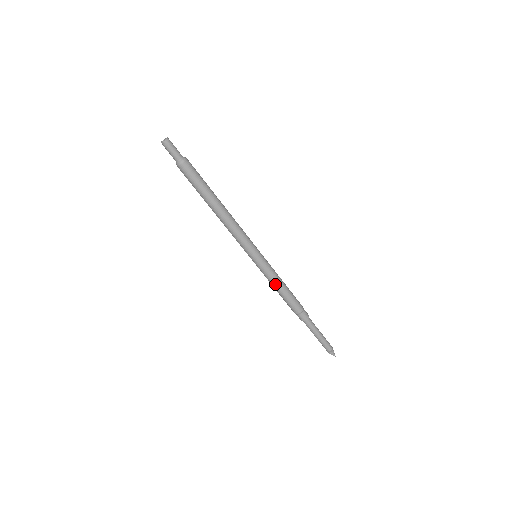
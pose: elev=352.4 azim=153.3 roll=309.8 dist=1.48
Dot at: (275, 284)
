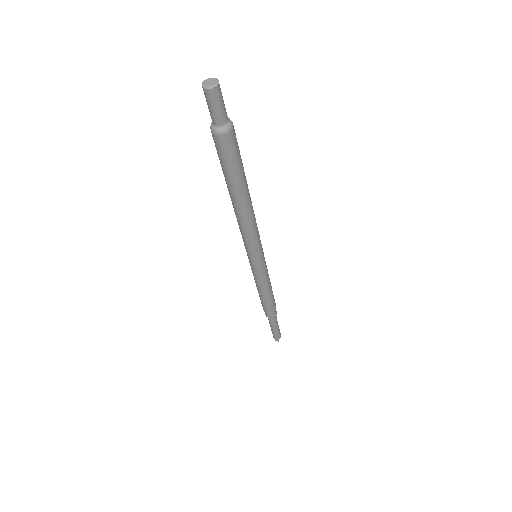
Dot at: (265, 287)
